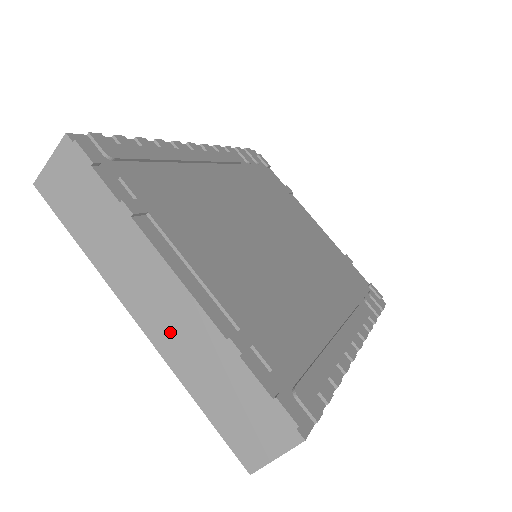
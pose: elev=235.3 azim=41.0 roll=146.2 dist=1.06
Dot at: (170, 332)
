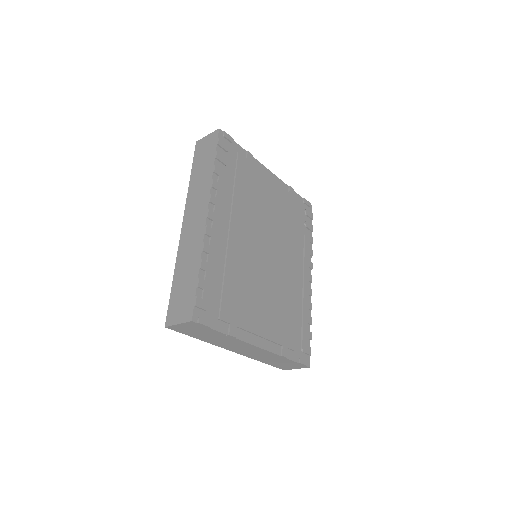
Dot at: (252, 354)
